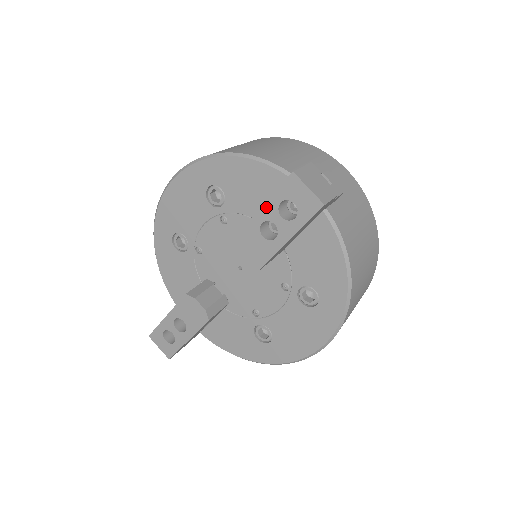
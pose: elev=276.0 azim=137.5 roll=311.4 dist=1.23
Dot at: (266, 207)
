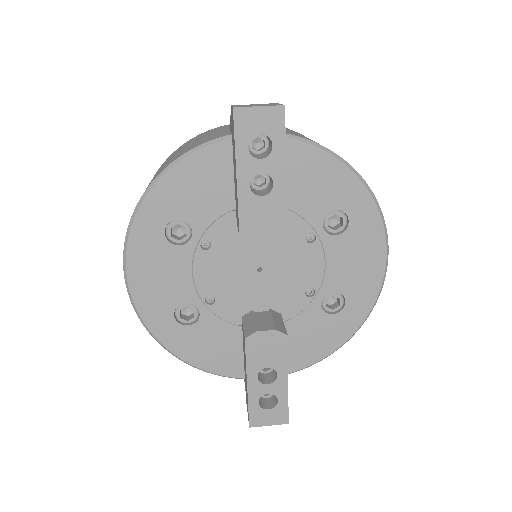
Dot at: (240, 166)
